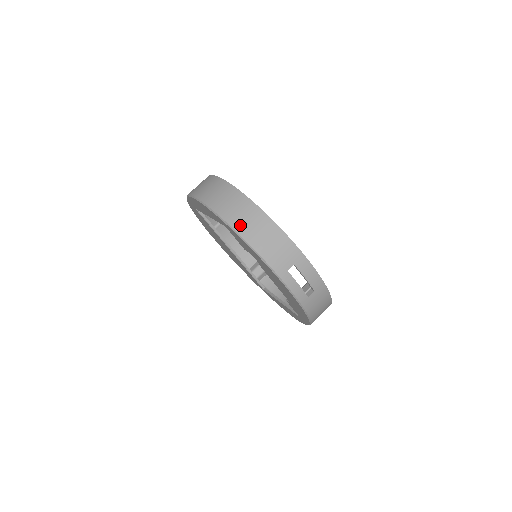
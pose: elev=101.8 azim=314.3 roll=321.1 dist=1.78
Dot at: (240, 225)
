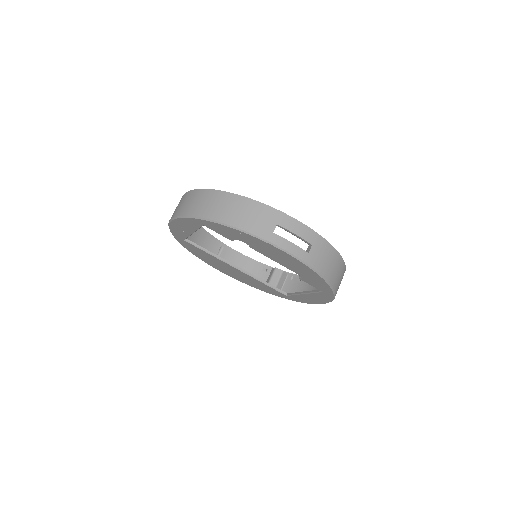
Dot at: (212, 213)
